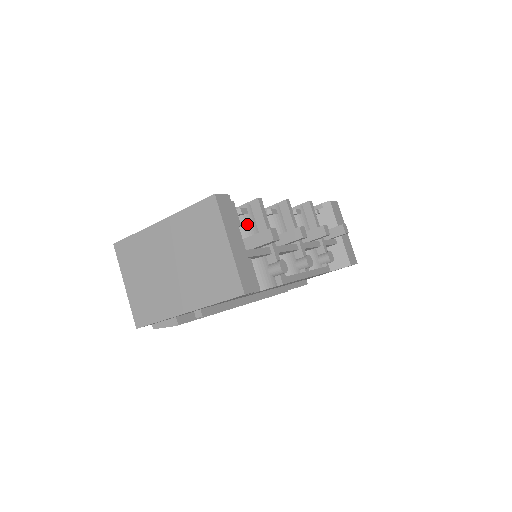
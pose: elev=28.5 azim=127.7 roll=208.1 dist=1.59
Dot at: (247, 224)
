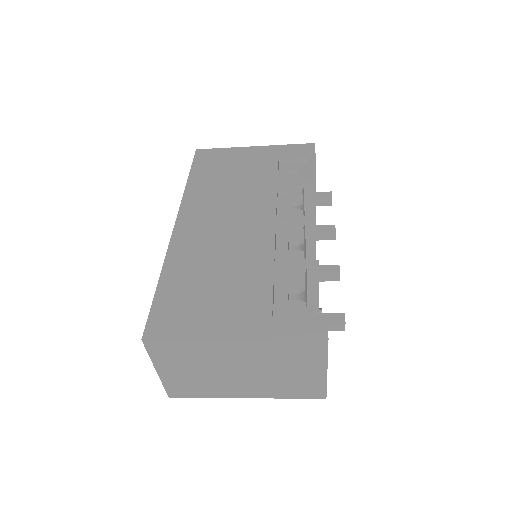
Dot at: (302, 292)
